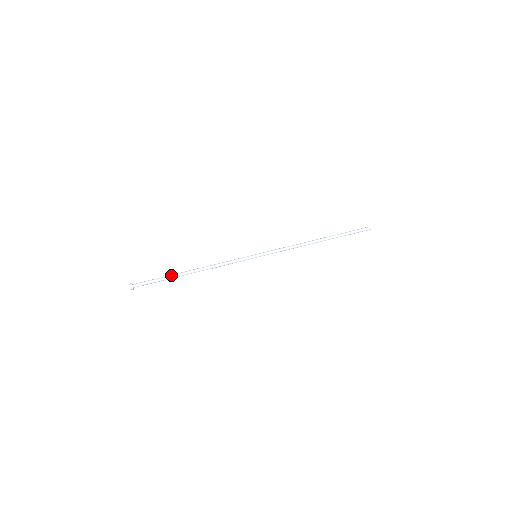
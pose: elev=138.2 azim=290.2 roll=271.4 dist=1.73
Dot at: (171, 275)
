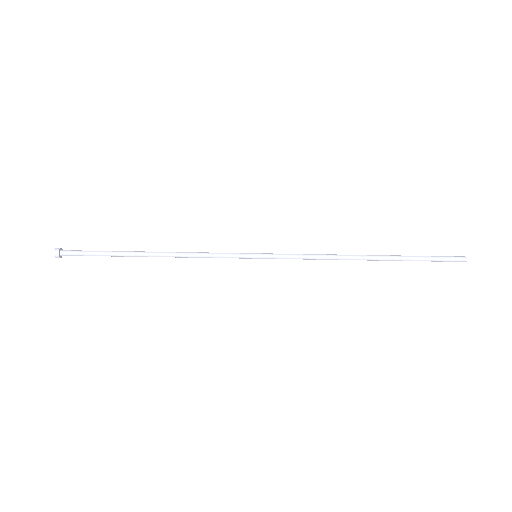
Dot at: (118, 256)
